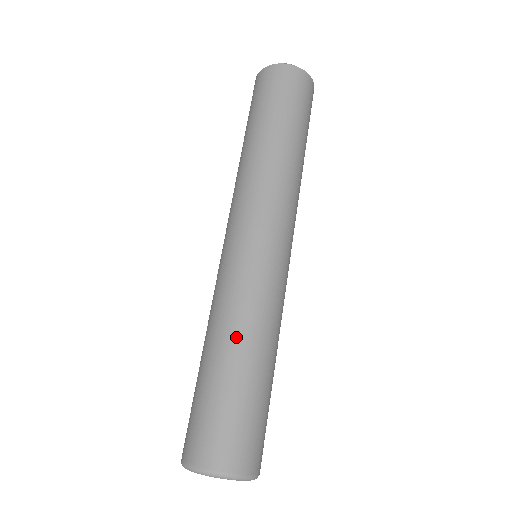
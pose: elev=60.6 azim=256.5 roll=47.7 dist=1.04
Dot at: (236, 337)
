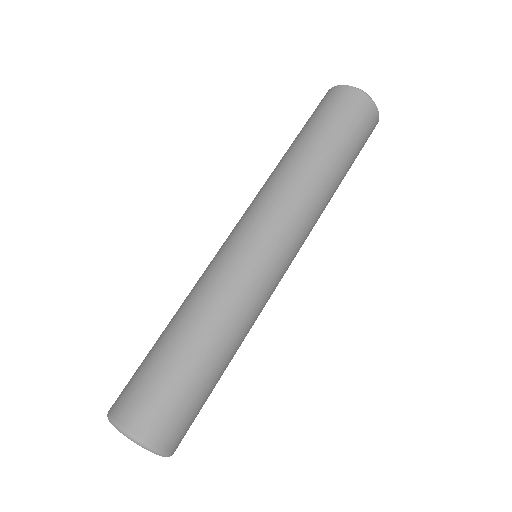
Dot at: (203, 322)
